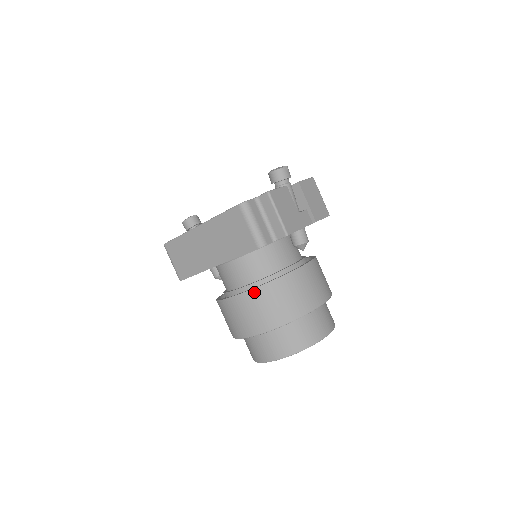
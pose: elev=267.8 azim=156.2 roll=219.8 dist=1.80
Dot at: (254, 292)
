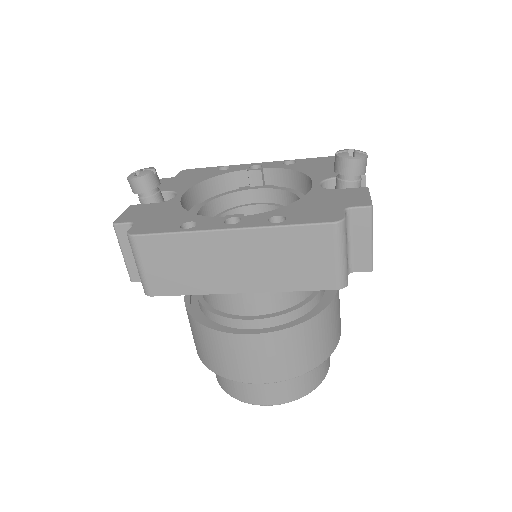
Dot at: (288, 332)
